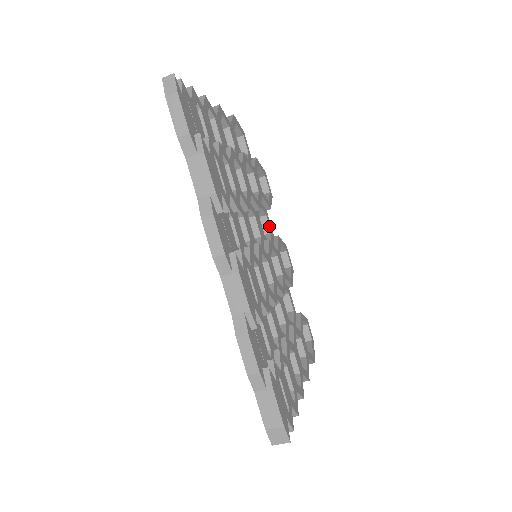
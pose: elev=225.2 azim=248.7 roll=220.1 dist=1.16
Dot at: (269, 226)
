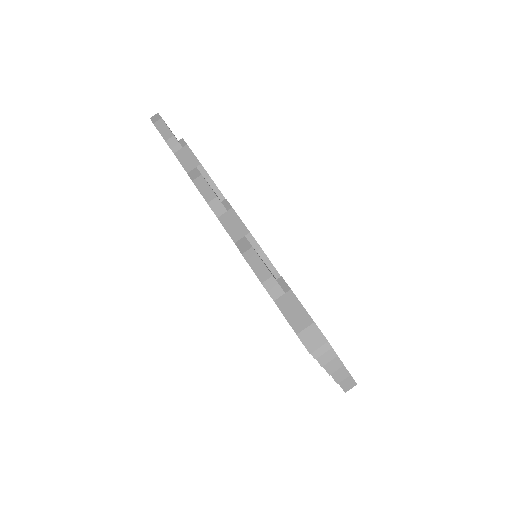
Dot at: occluded
